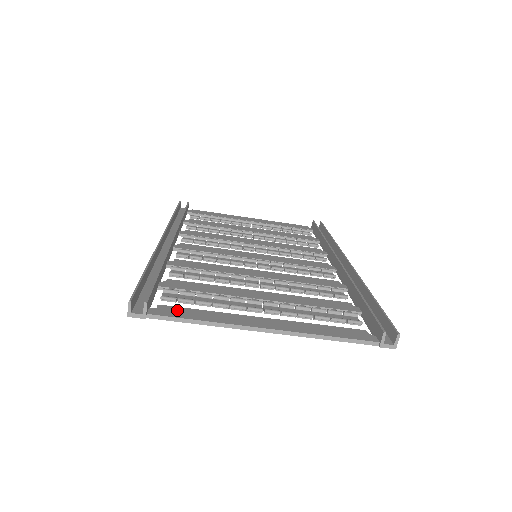
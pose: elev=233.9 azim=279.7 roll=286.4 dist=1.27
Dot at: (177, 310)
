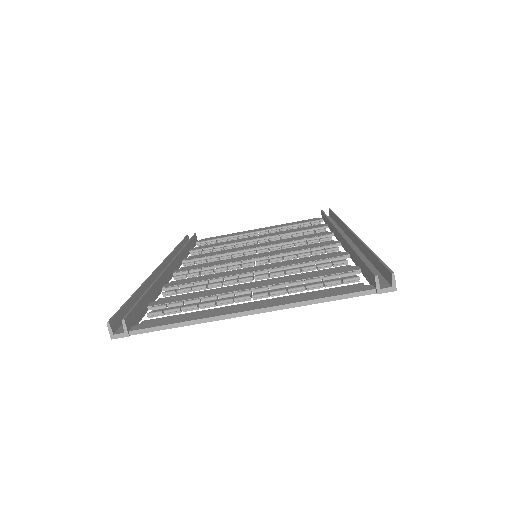
Dot at: (160, 320)
